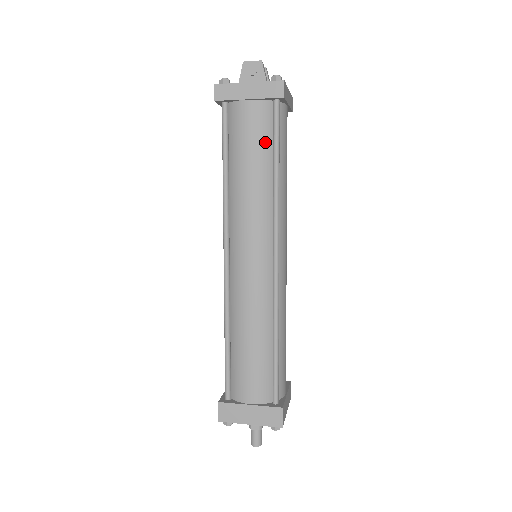
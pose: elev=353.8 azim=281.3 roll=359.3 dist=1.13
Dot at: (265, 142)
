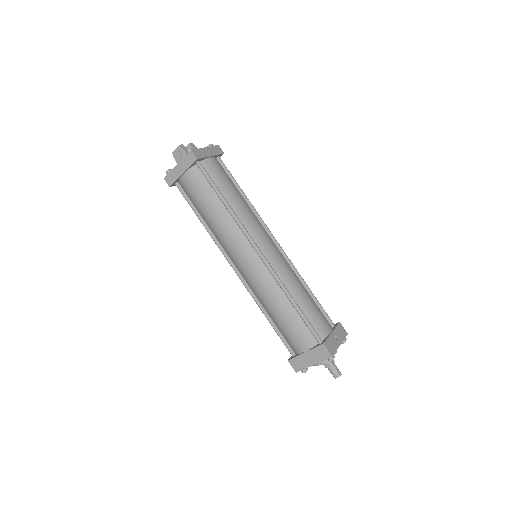
Dot at: (207, 190)
